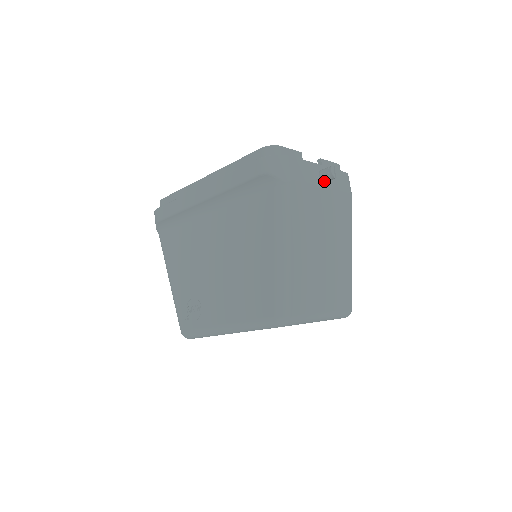
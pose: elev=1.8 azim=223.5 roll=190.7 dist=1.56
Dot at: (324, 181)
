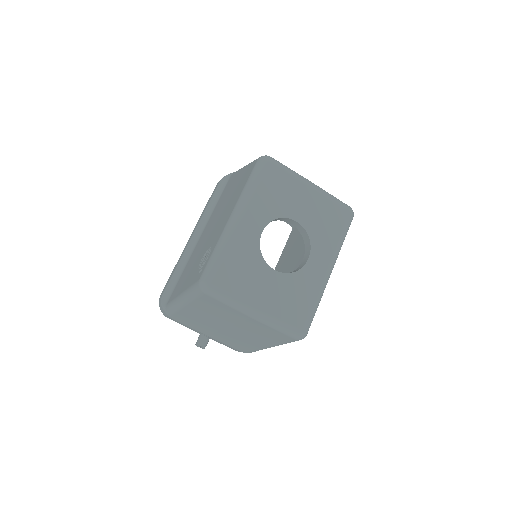
Dot at: occluded
